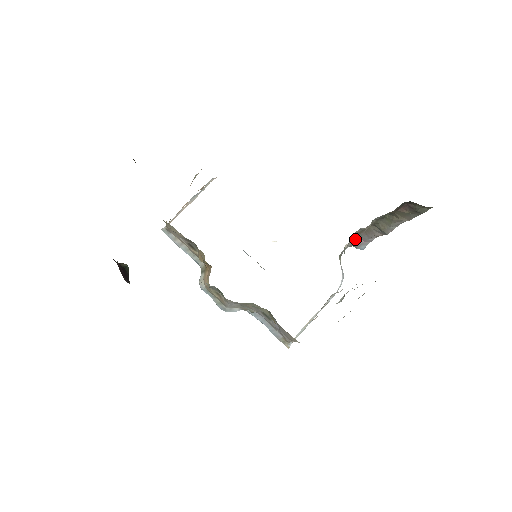
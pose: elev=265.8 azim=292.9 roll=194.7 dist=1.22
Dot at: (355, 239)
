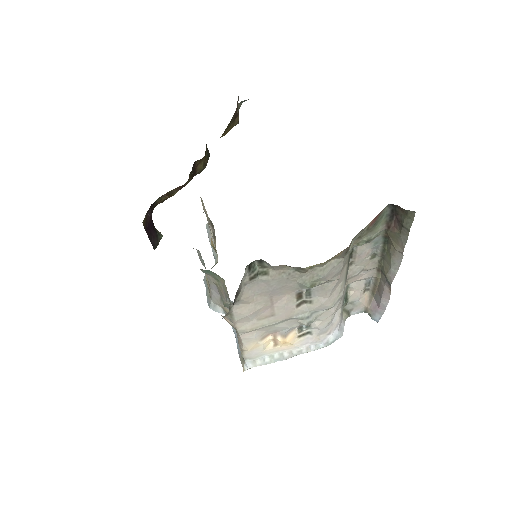
Dot at: (370, 302)
